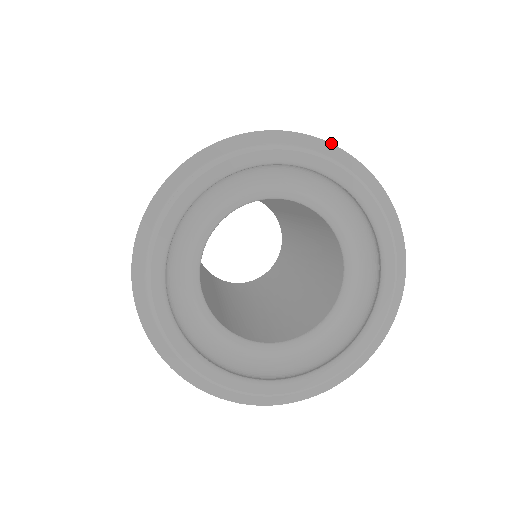
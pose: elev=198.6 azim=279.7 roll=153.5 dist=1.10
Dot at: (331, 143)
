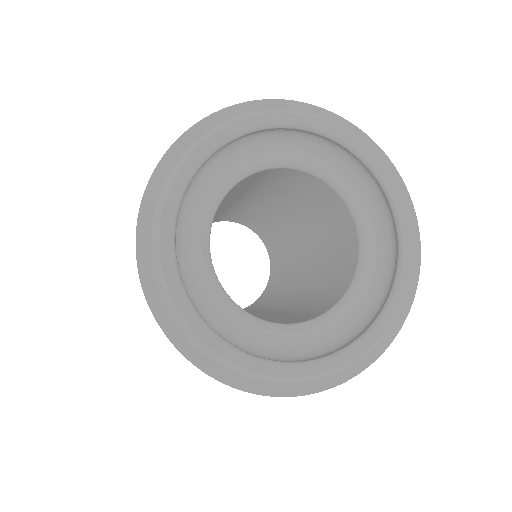
Dot at: (342, 117)
